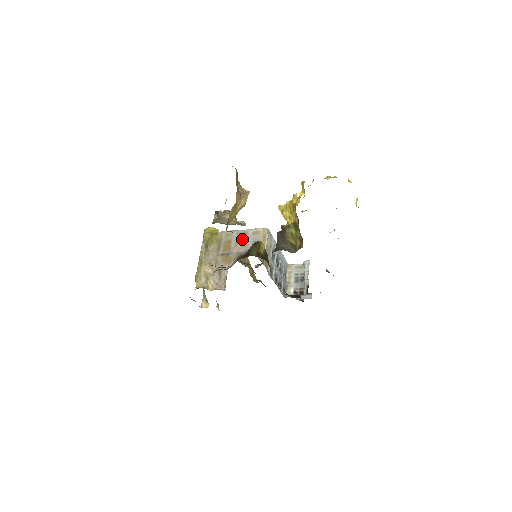
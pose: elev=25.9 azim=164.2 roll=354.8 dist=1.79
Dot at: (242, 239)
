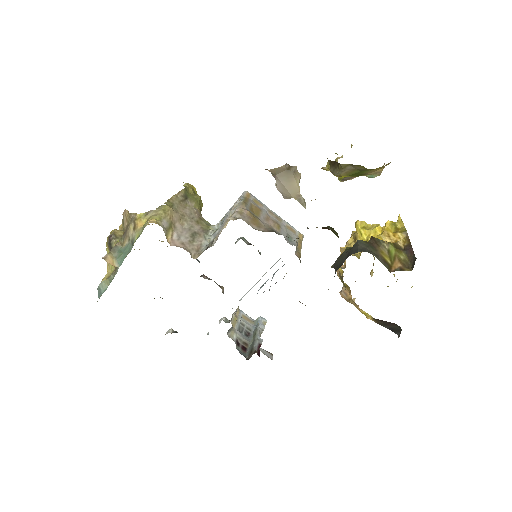
Dot at: (275, 220)
